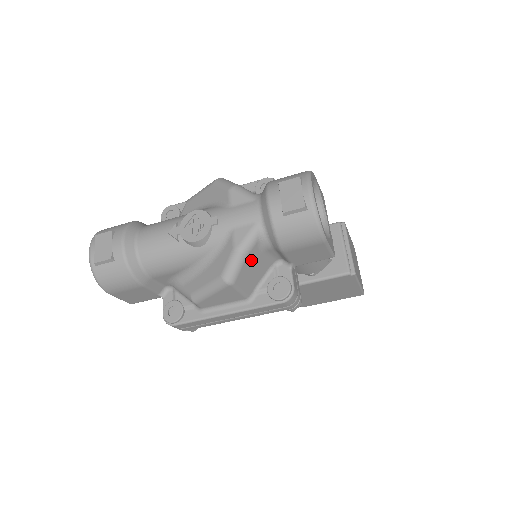
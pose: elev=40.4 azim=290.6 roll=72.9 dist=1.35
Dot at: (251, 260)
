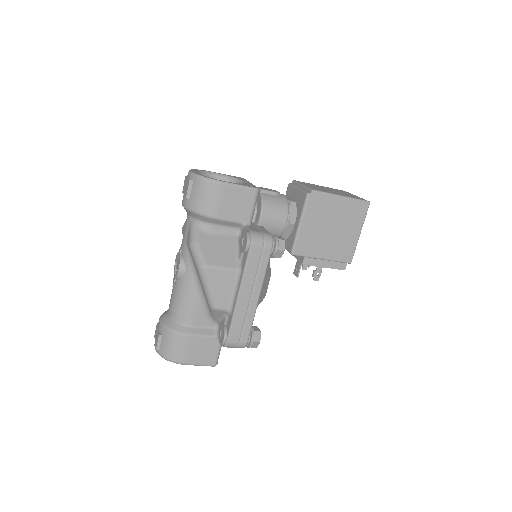
Dot at: (207, 243)
